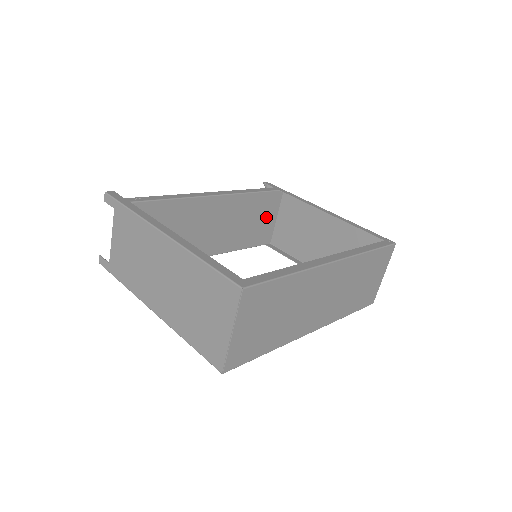
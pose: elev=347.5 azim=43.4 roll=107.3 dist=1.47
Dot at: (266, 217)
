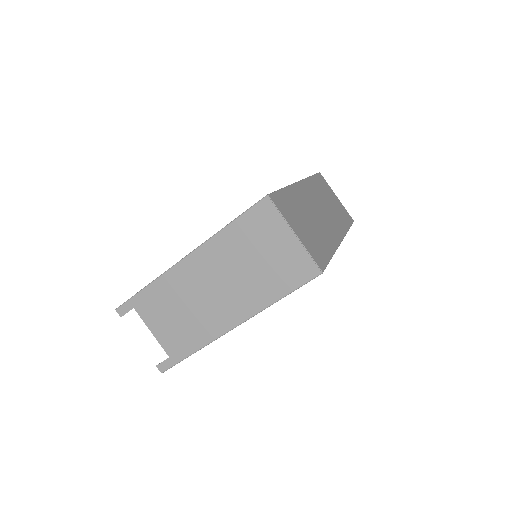
Dot at: occluded
